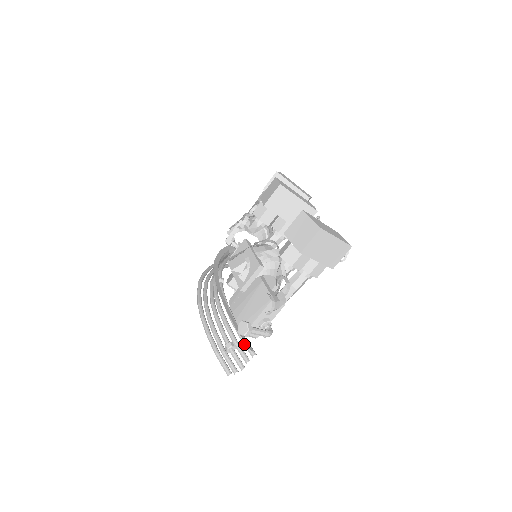
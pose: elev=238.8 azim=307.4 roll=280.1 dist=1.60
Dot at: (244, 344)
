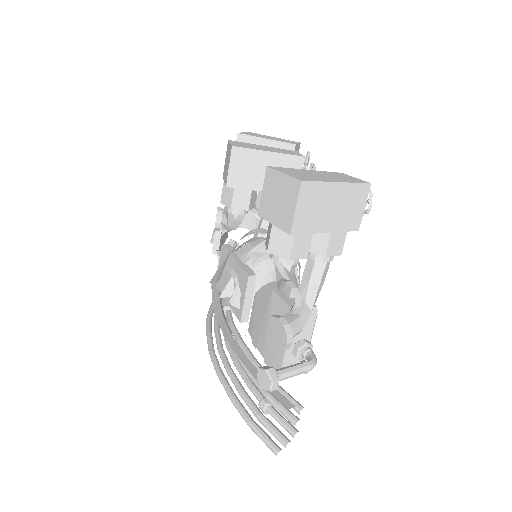
Dot at: occluded
